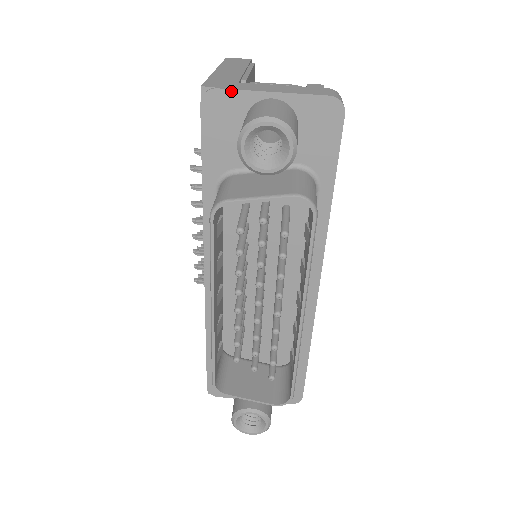
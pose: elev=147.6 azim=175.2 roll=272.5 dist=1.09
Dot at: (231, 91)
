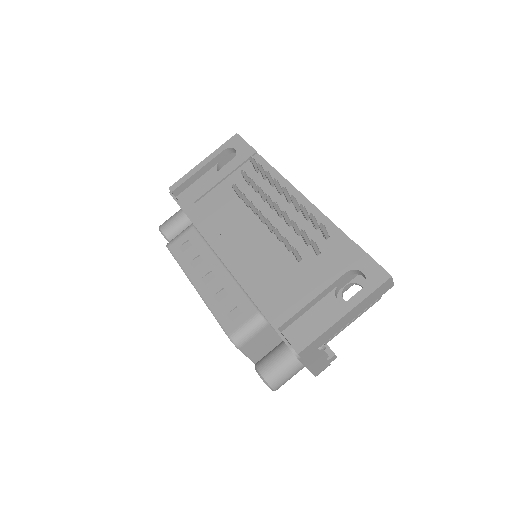
Dot at: (300, 361)
